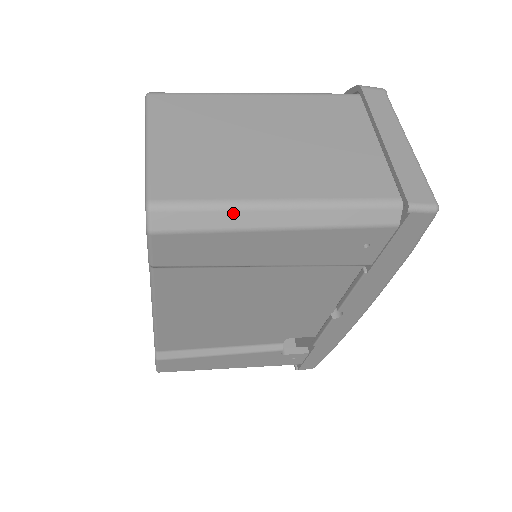
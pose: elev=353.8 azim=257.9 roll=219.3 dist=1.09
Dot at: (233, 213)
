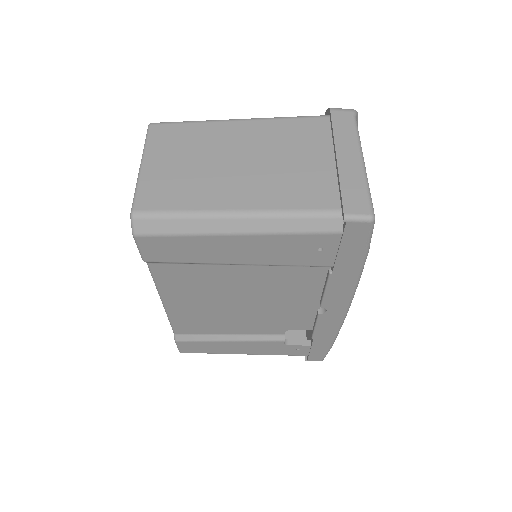
Dot at: (197, 221)
